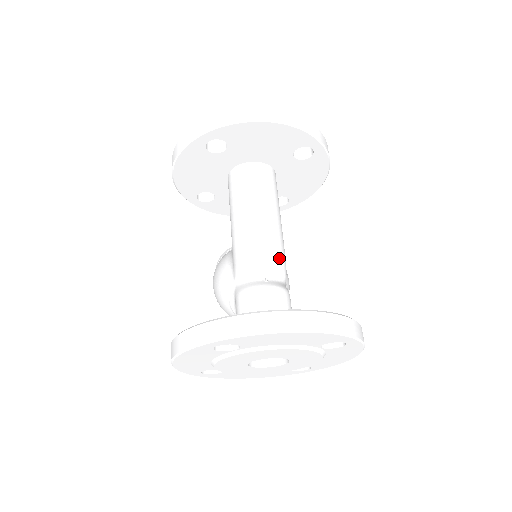
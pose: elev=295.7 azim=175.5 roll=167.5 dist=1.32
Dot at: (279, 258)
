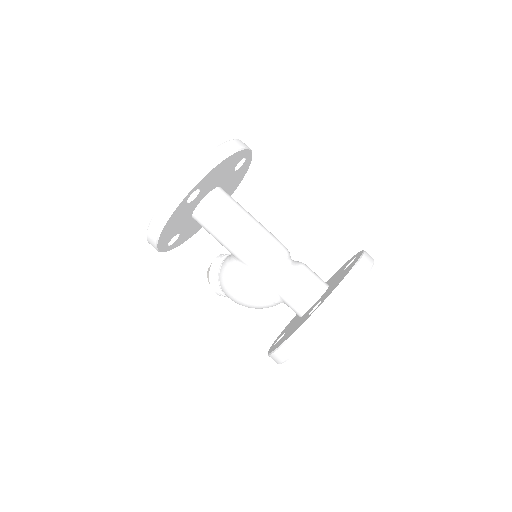
Dot at: (283, 246)
